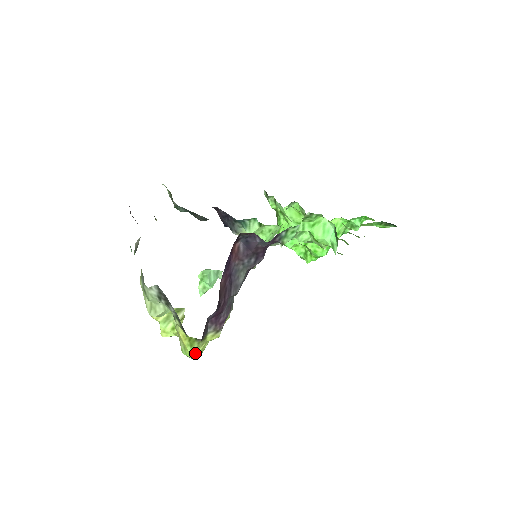
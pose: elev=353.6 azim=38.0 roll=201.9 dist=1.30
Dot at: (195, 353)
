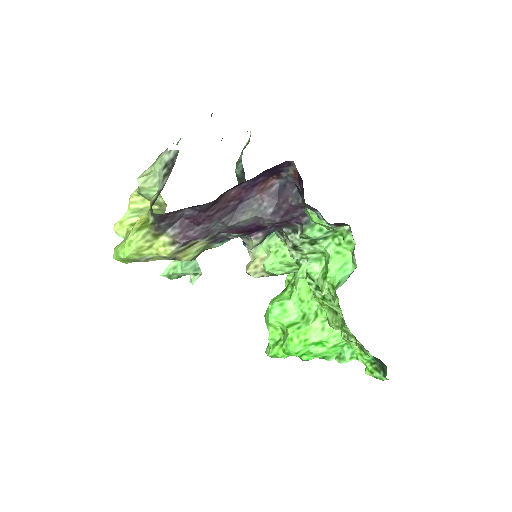
Dot at: (132, 243)
